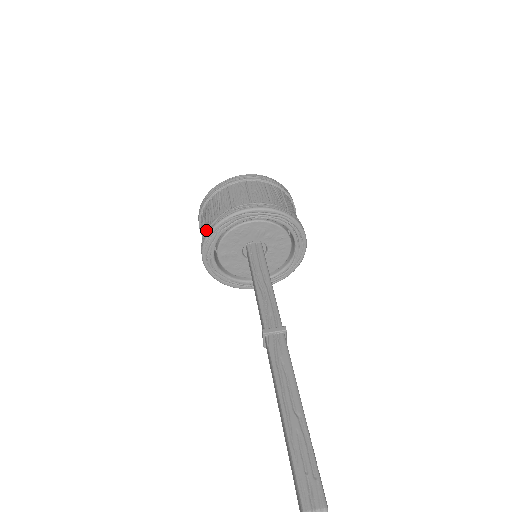
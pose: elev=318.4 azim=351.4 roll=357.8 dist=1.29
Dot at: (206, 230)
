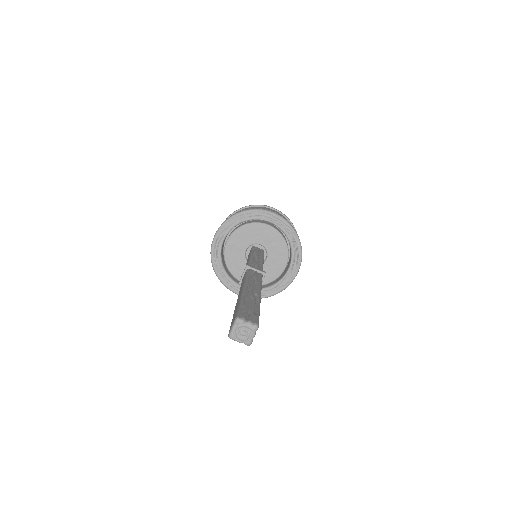
Dot at: occluded
